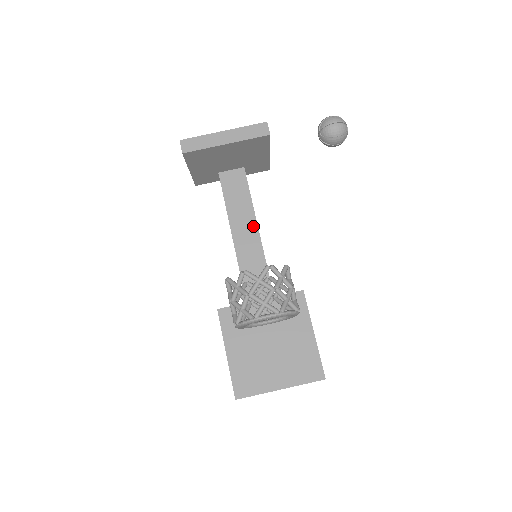
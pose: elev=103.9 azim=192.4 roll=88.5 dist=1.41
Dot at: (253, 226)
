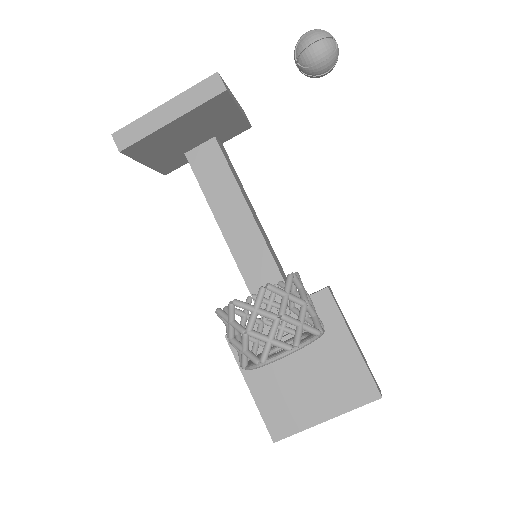
Dot at: (245, 213)
